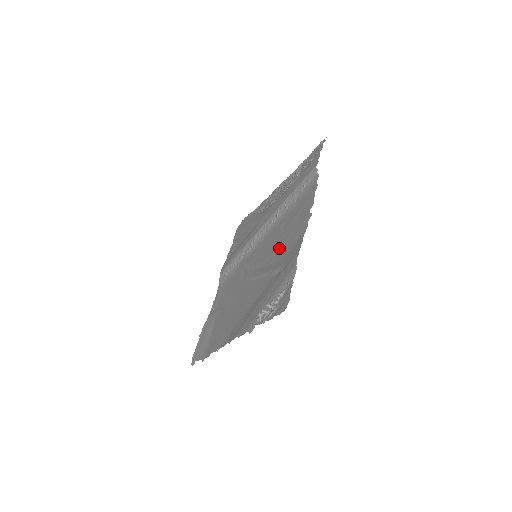
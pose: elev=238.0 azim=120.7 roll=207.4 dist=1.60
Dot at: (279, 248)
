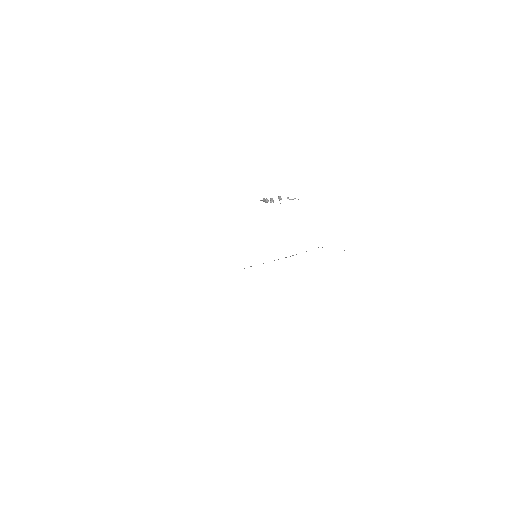
Dot at: occluded
